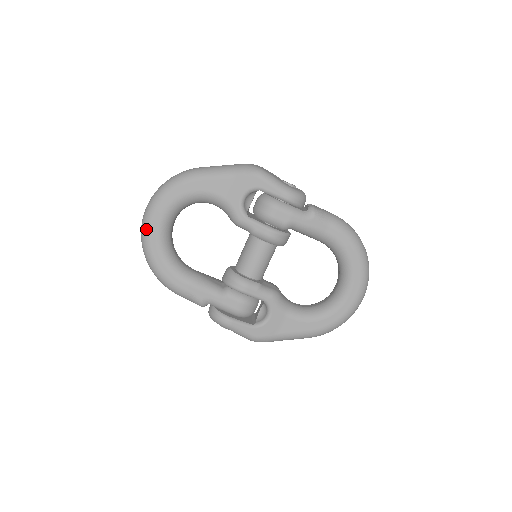
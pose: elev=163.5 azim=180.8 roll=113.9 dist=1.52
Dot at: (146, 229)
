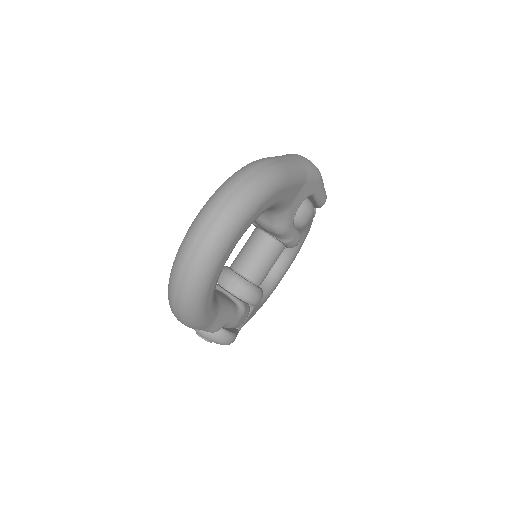
Dot at: (217, 261)
